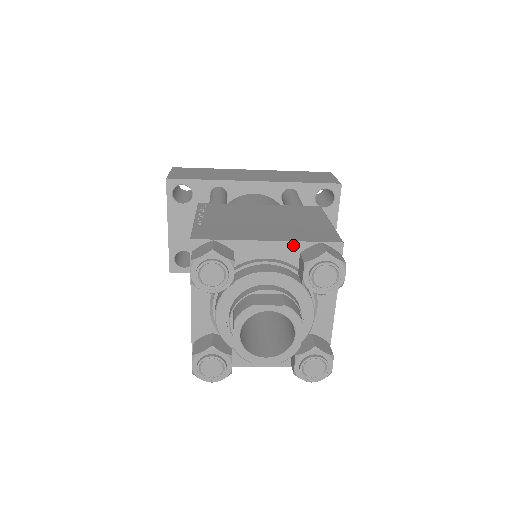
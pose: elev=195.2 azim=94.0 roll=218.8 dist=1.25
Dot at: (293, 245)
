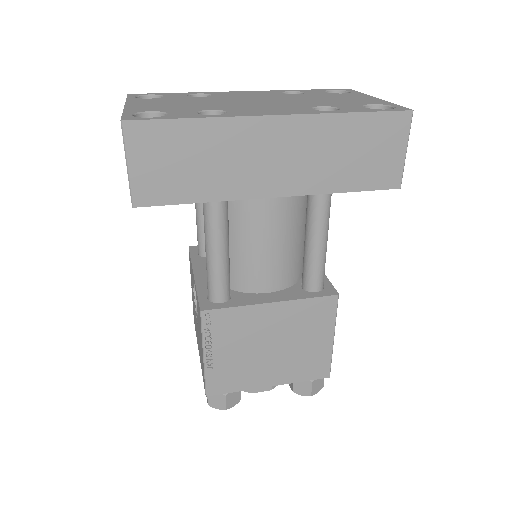
Dot at: (289, 381)
